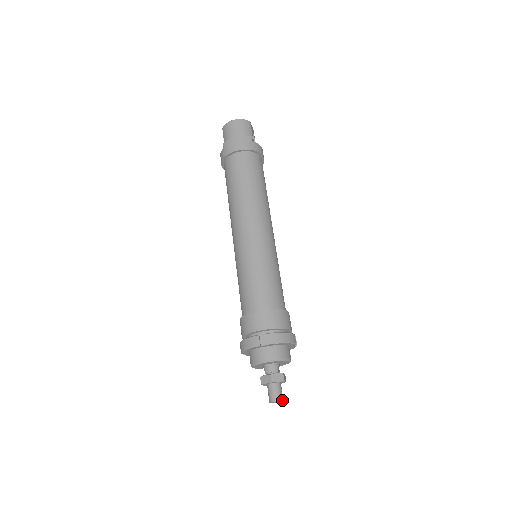
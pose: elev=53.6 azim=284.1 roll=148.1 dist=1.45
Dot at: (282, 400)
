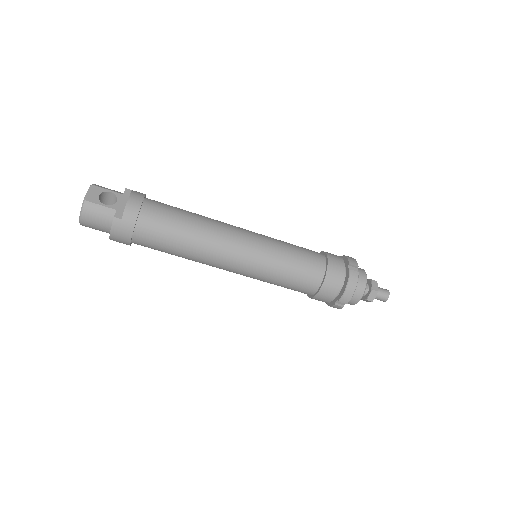
Dot at: occluded
